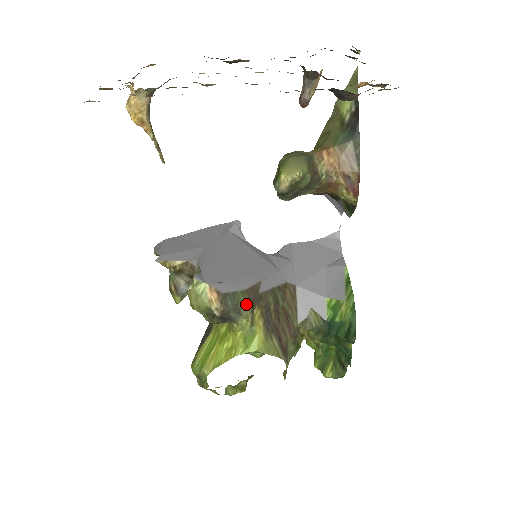
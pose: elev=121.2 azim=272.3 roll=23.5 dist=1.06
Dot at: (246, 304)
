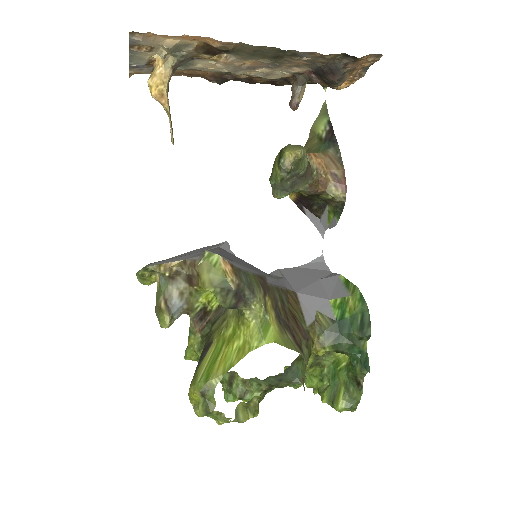
Dot at: (258, 287)
